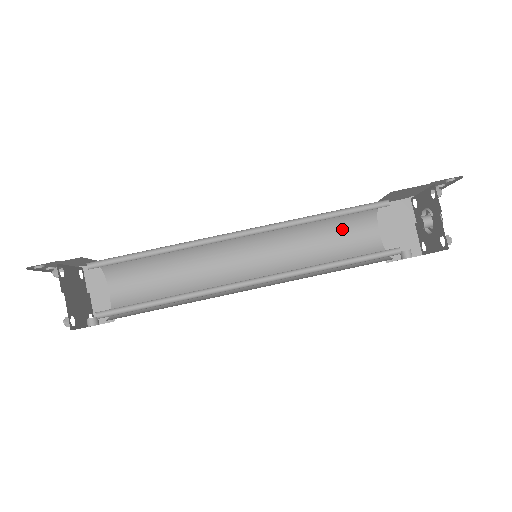
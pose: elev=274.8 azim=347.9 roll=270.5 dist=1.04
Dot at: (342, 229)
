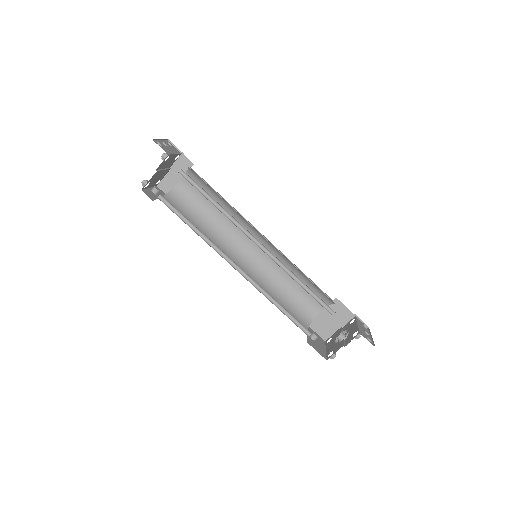
Dot at: occluded
